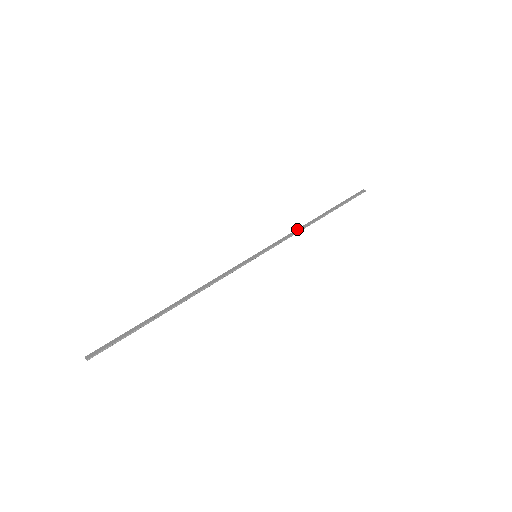
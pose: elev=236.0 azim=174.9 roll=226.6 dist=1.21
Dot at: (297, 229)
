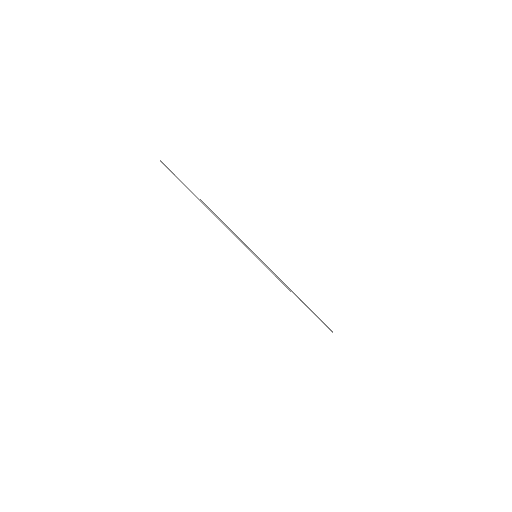
Dot at: occluded
